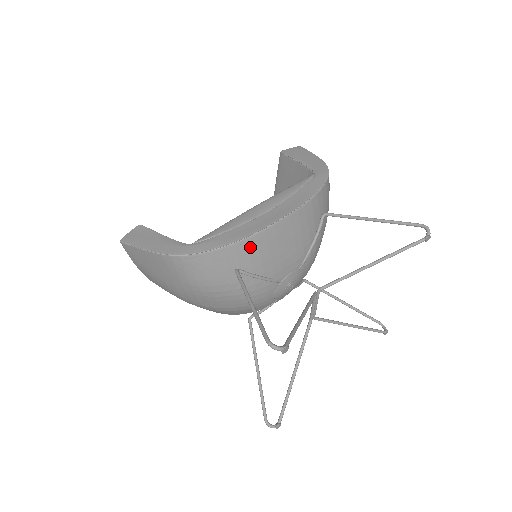
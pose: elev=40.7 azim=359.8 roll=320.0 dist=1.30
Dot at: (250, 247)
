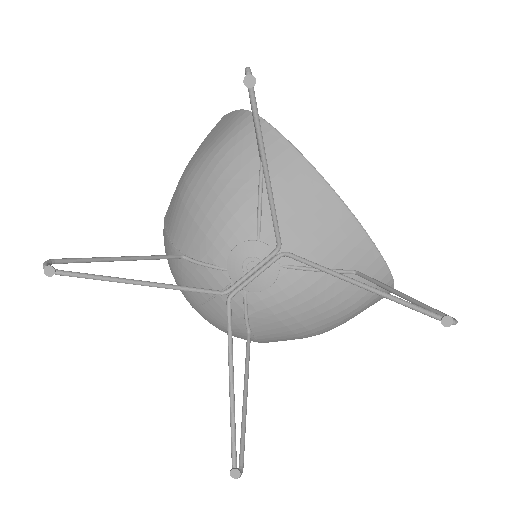
Dot at: (294, 165)
